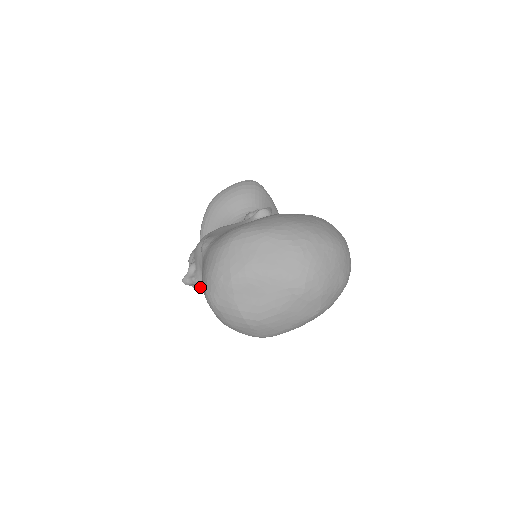
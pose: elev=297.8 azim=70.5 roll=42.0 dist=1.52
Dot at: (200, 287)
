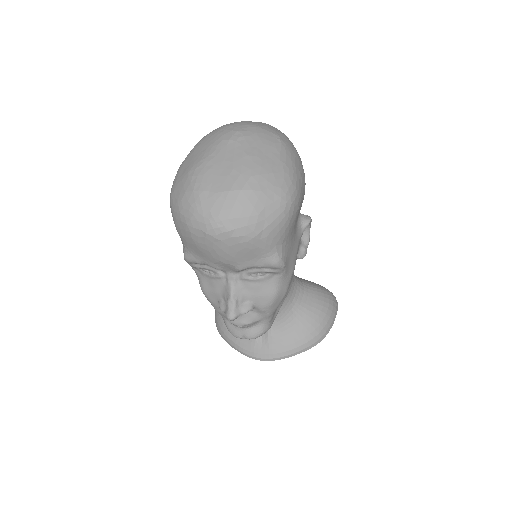
Dot at: (246, 303)
